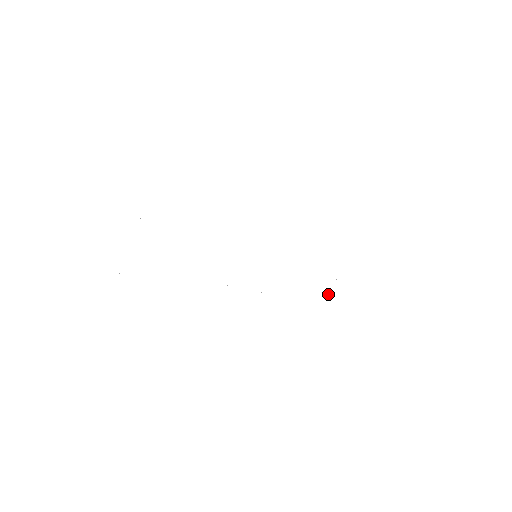
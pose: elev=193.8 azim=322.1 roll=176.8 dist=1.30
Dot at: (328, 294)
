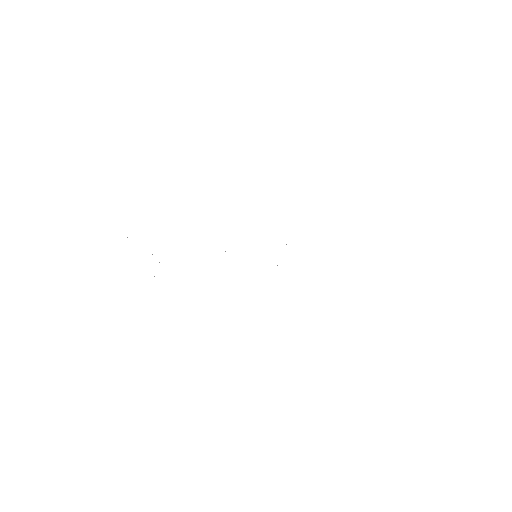
Dot at: occluded
